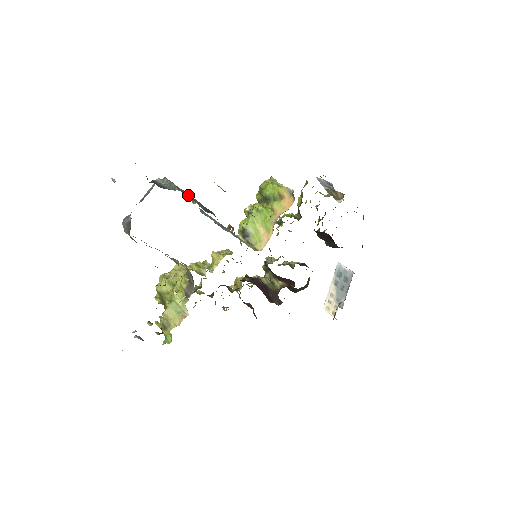
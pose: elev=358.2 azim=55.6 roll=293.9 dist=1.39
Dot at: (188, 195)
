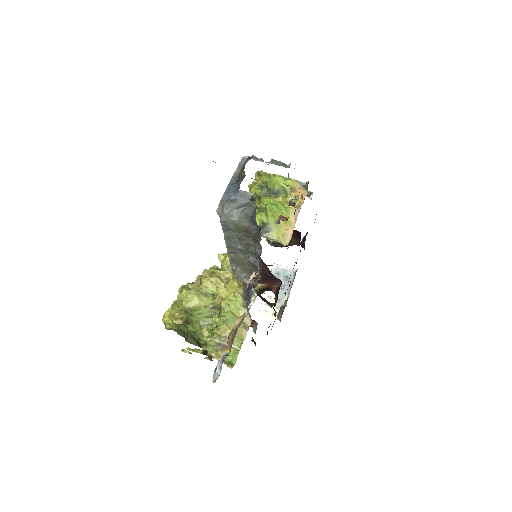
Dot at: occluded
